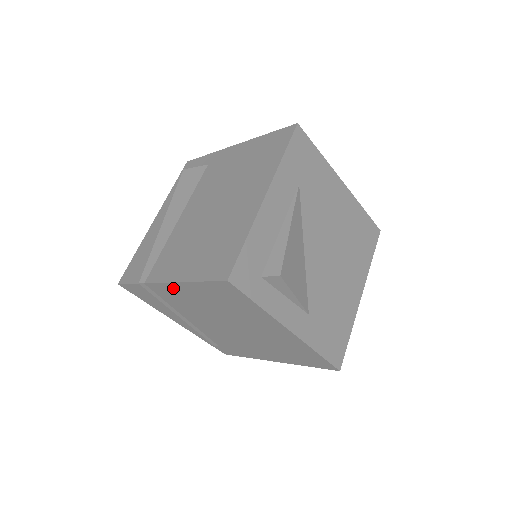
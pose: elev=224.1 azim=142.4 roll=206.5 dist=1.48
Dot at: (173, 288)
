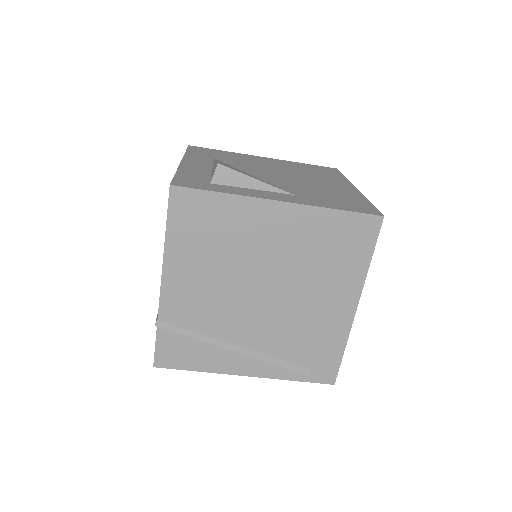
Dot at: (173, 284)
